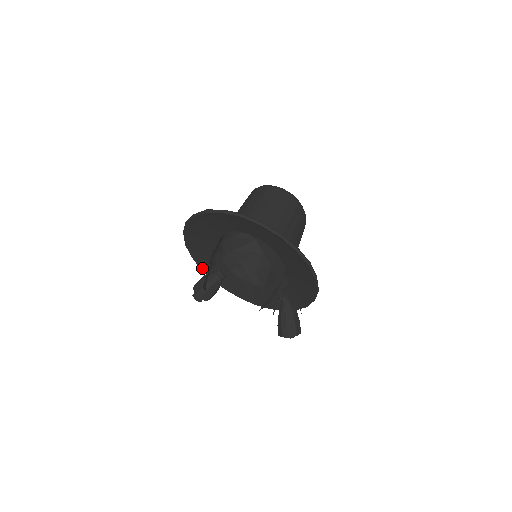
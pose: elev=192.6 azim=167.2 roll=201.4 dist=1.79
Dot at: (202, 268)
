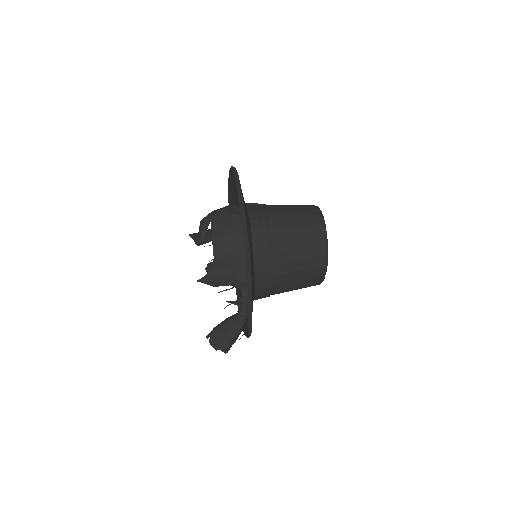
Dot at: occluded
